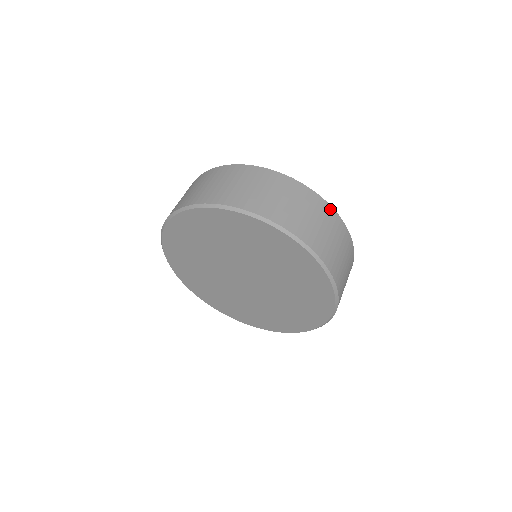
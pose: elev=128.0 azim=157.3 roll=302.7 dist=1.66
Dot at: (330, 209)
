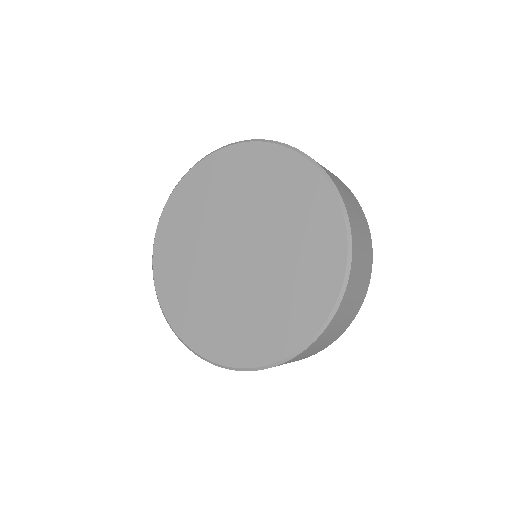
Dot at: (364, 215)
